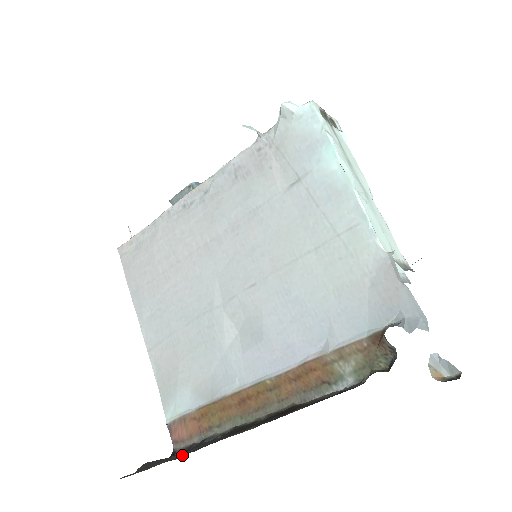
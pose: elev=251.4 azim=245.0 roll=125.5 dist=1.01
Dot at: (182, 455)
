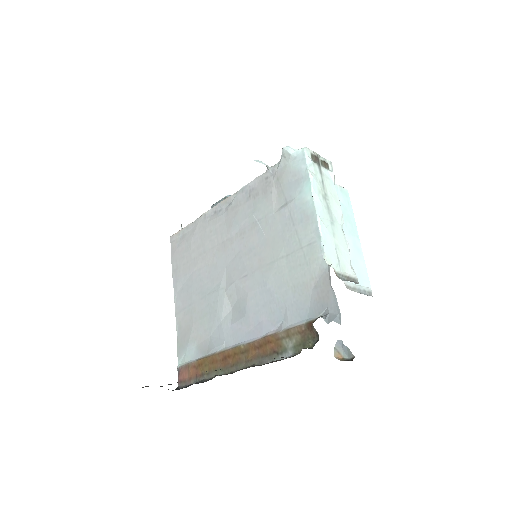
Dot at: occluded
